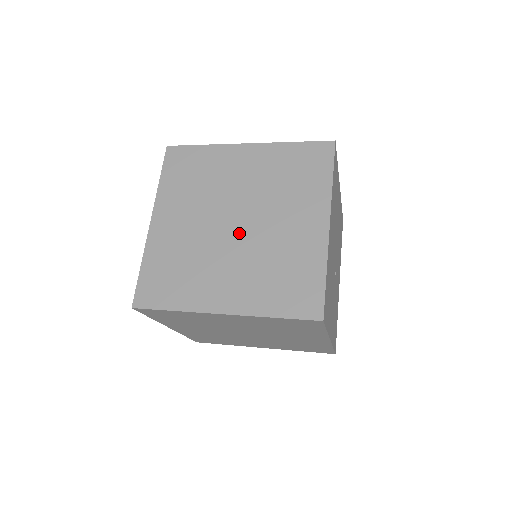
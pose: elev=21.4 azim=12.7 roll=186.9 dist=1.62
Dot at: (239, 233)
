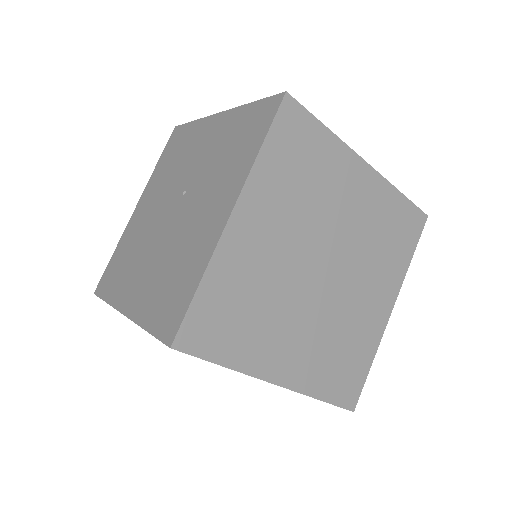
Dot at: (323, 286)
